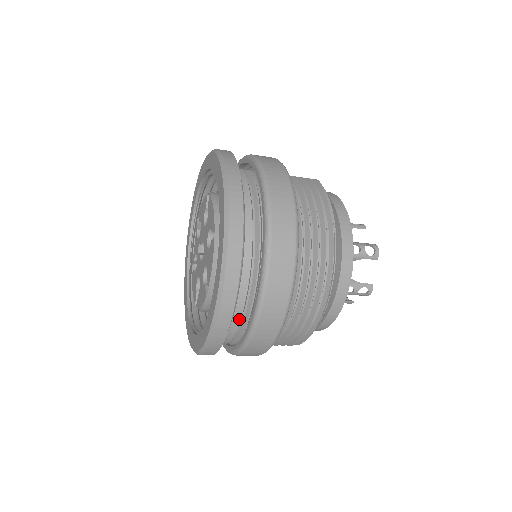
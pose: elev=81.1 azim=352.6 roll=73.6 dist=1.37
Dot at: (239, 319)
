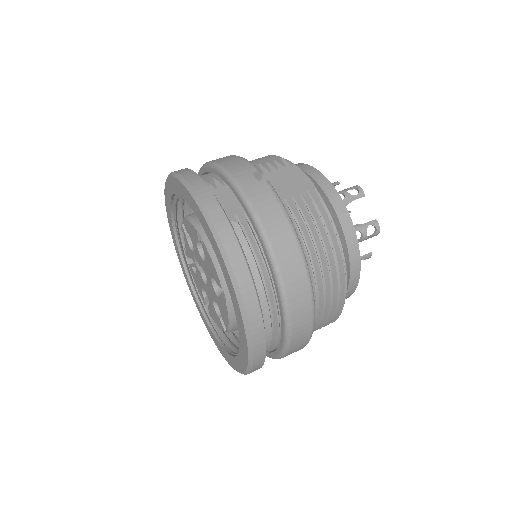
Dot at: occluded
